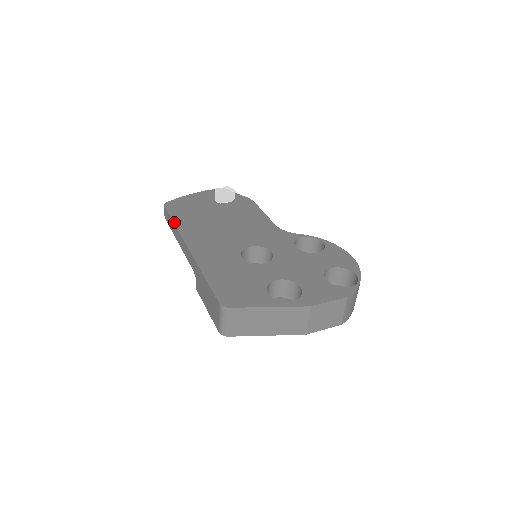
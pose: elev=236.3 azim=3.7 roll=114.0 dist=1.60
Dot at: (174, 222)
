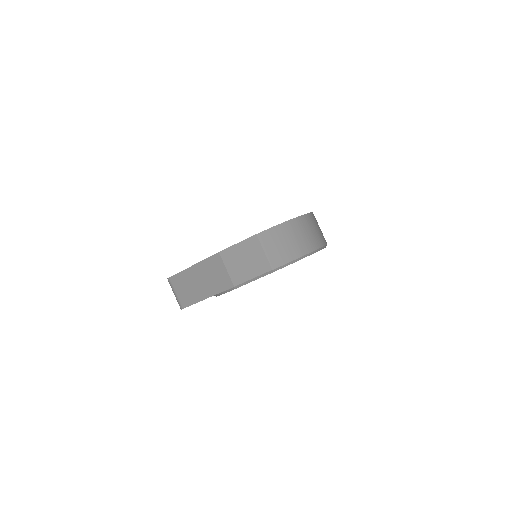
Dot at: occluded
